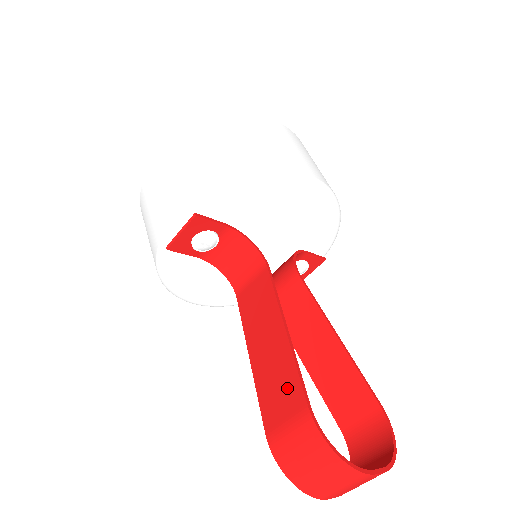
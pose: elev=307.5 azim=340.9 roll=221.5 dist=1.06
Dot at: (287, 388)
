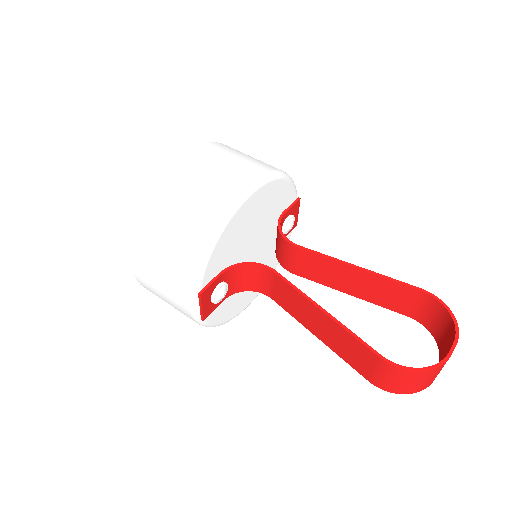
Dot at: (357, 350)
